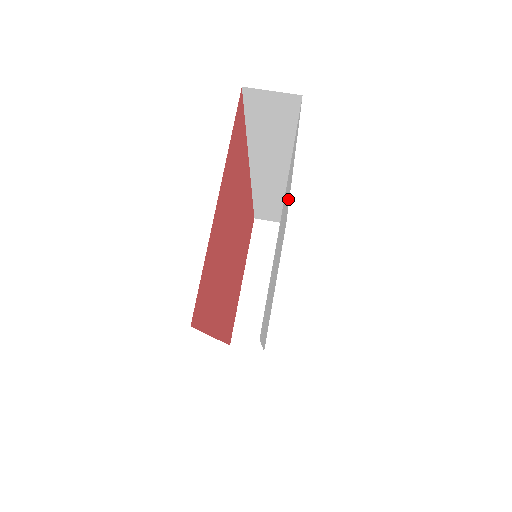
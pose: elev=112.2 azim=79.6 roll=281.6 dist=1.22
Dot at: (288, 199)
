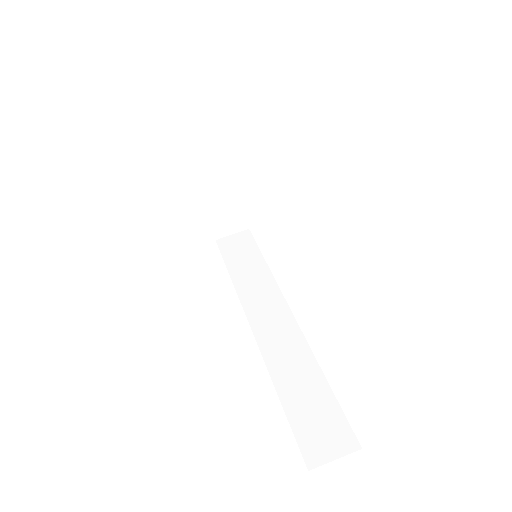
Dot at: occluded
